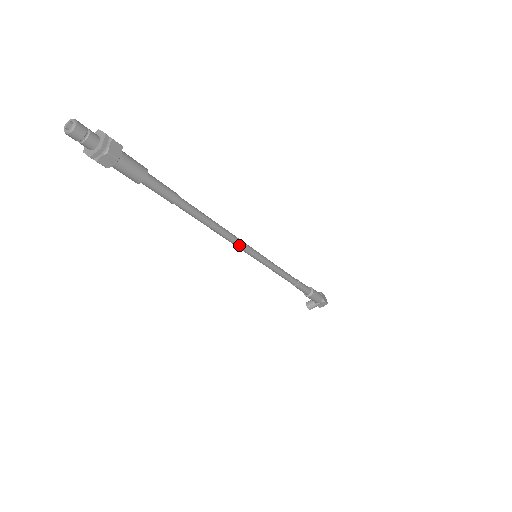
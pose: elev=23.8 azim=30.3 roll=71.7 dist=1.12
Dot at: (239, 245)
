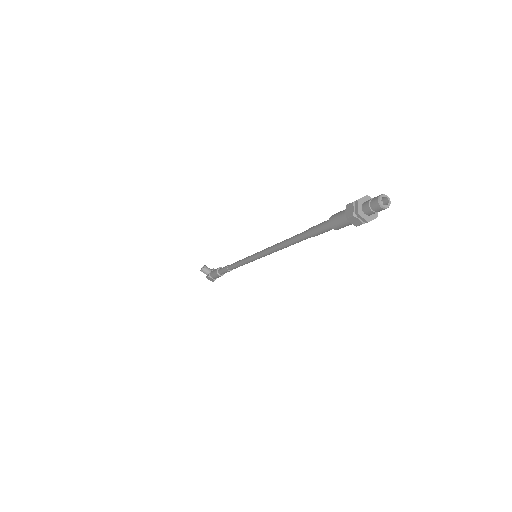
Dot at: (268, 253)
